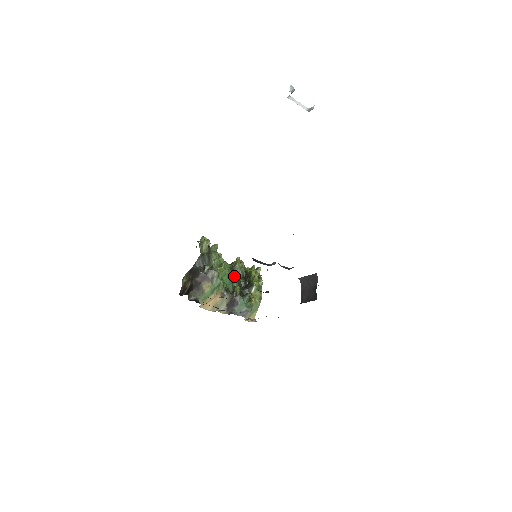
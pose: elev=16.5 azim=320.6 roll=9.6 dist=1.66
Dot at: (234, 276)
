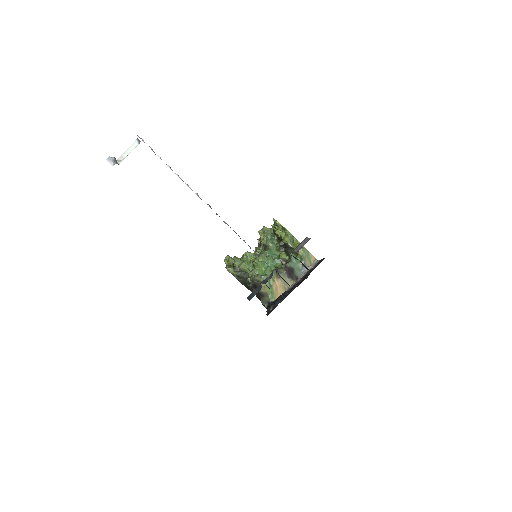
Dot at: (270, 251)
